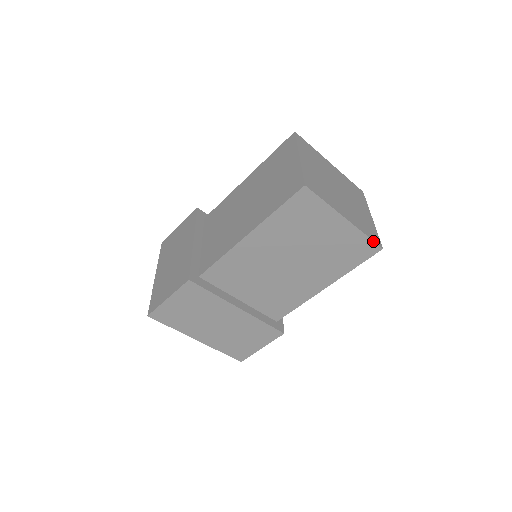
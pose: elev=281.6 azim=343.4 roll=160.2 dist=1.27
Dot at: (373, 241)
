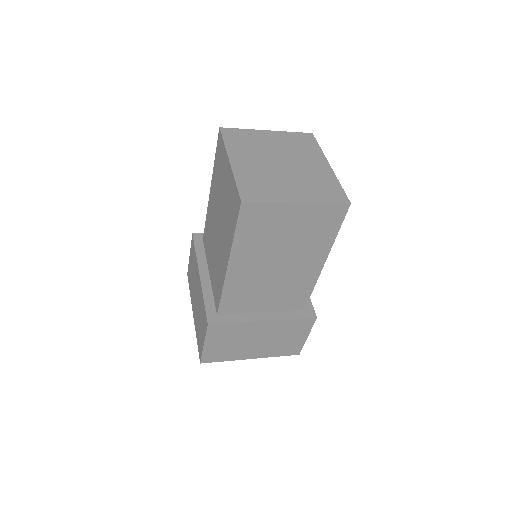
Dot at: (238, 190)
